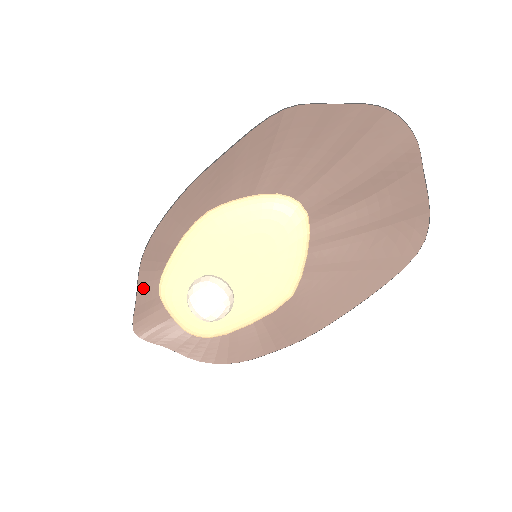
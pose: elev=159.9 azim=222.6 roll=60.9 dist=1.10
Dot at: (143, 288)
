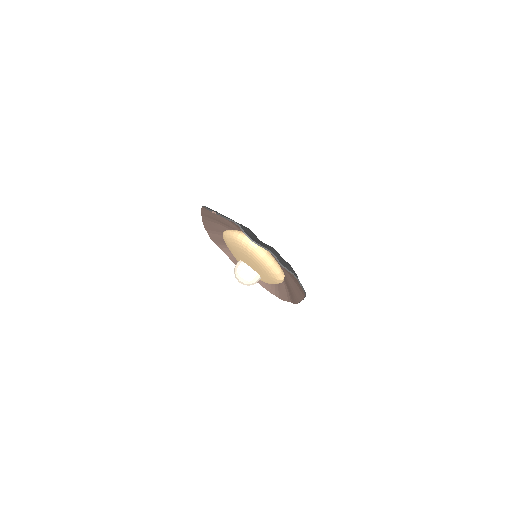
Dot at: (229, 254)
